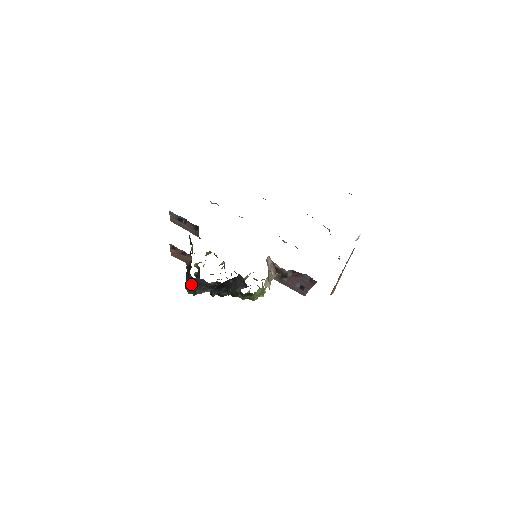
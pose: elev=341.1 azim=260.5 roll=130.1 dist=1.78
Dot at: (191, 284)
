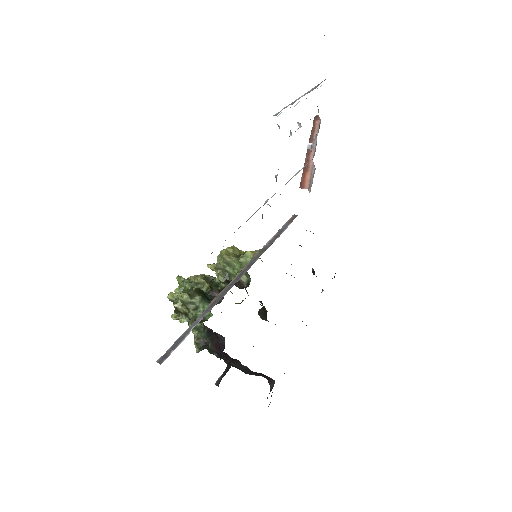
Dot at: occluded
